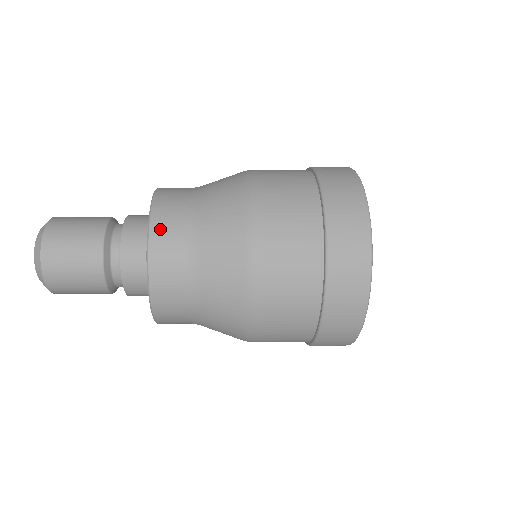
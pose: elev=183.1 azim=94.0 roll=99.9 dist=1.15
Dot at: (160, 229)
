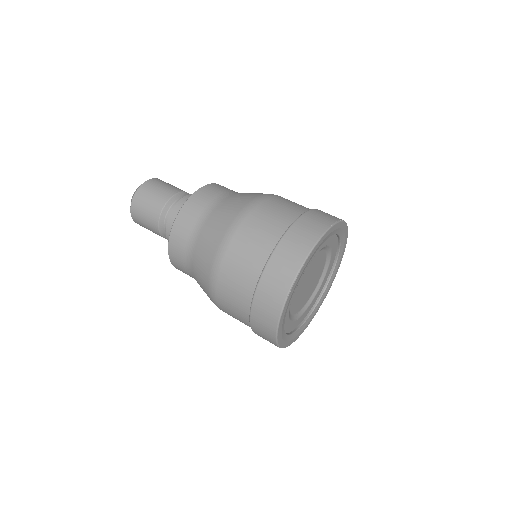
Dot at: (174, 245)
